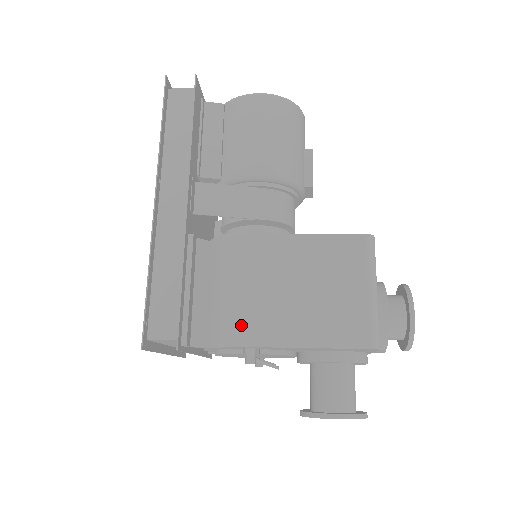
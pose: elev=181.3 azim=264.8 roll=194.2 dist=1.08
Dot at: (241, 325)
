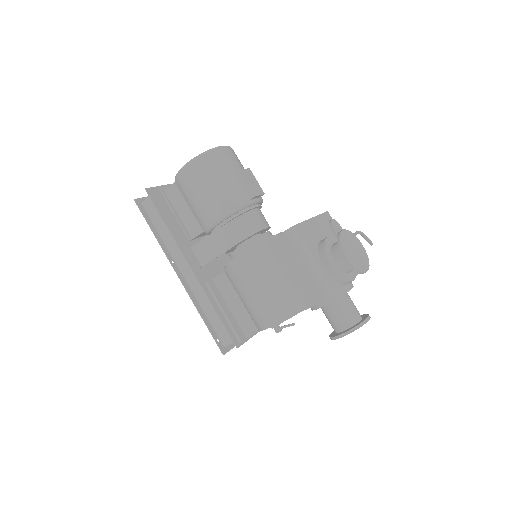
Dot at: (259, 318)
